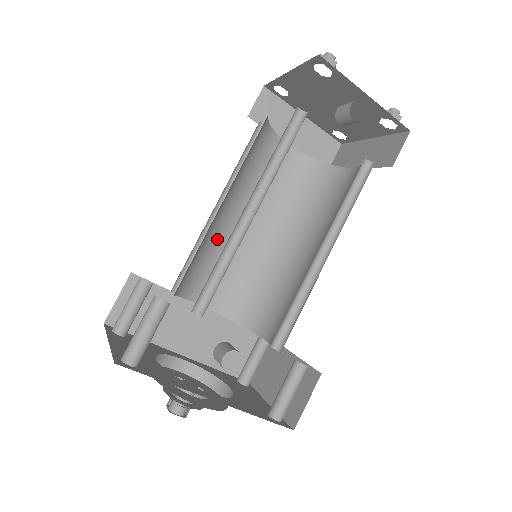
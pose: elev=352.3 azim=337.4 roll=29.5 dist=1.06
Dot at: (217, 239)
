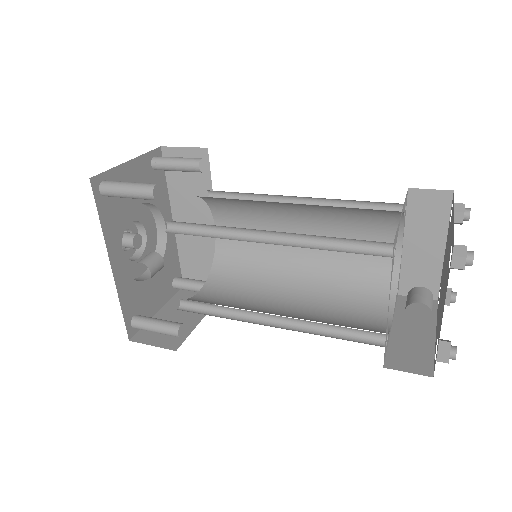
Dot at: (270, 211)
